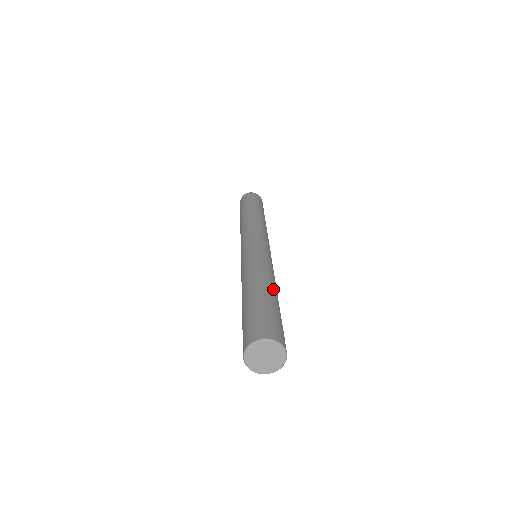
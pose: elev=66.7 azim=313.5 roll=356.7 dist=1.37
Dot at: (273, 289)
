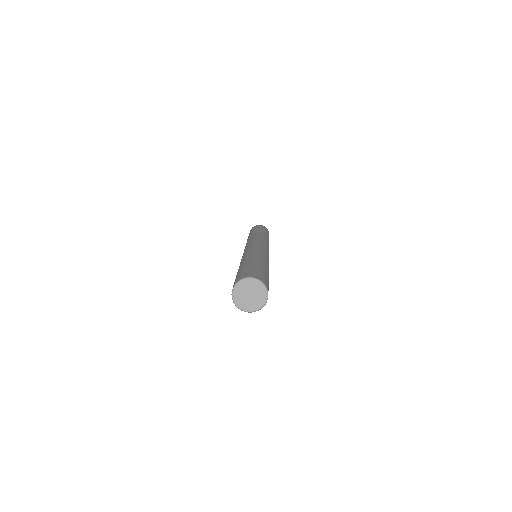
Dot at: occluded
